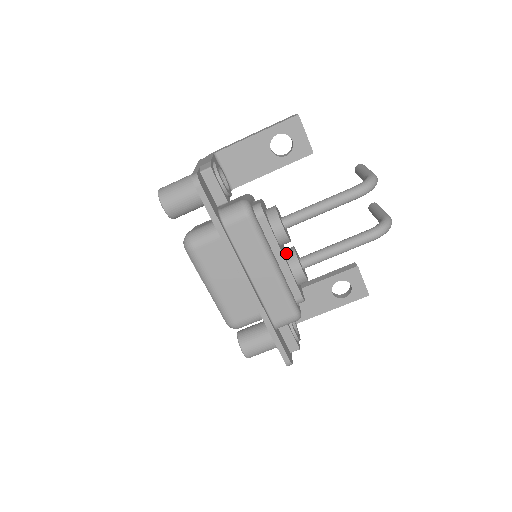
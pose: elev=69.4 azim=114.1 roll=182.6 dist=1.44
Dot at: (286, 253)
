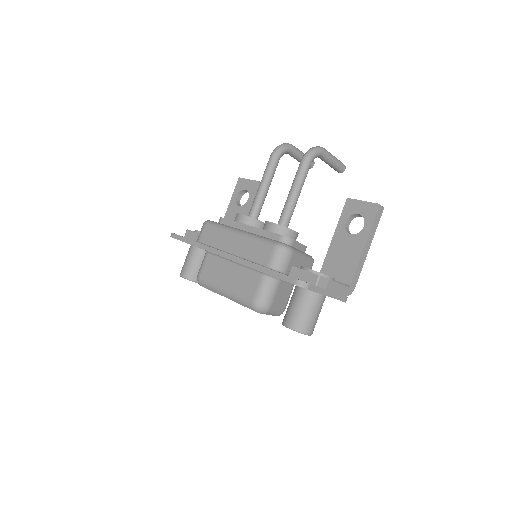
Dot at: occluded
